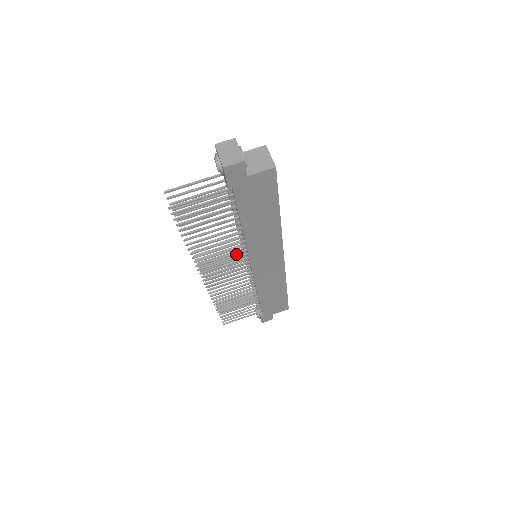
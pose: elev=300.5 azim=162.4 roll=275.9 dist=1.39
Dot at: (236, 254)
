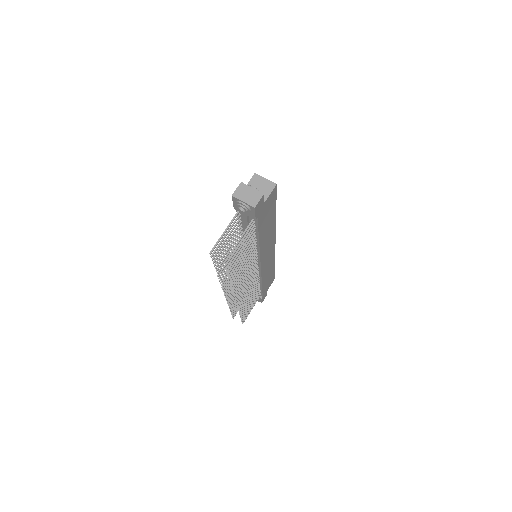
Dot at: occluded
